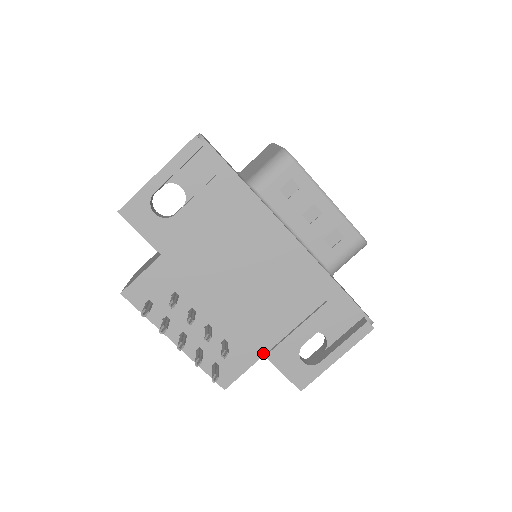
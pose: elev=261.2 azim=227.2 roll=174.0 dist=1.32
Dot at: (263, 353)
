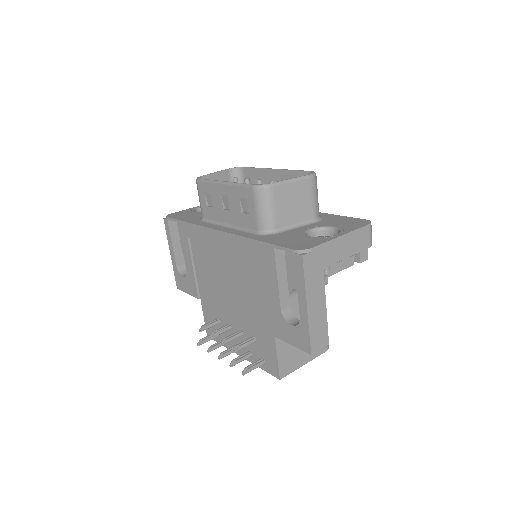
Dot at: (273, 334)
